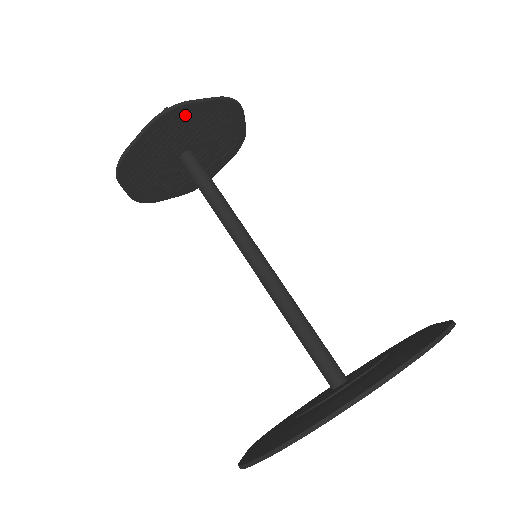
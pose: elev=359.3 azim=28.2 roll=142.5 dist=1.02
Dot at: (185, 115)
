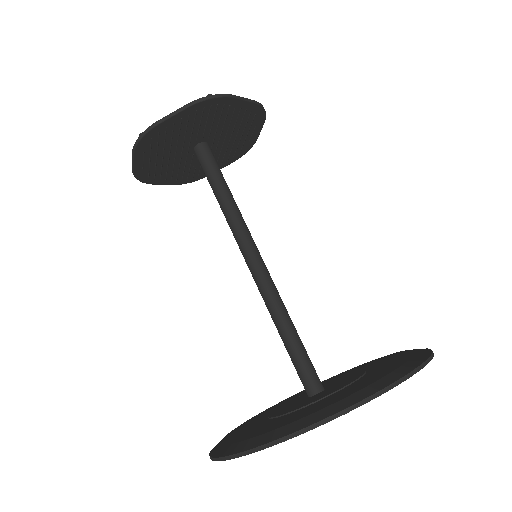
Dot at: (162, 132)
